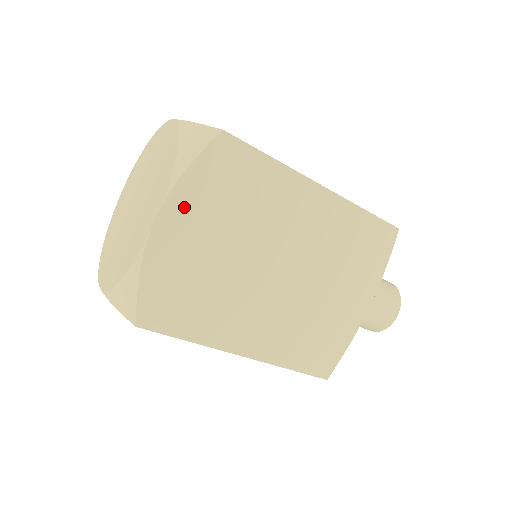
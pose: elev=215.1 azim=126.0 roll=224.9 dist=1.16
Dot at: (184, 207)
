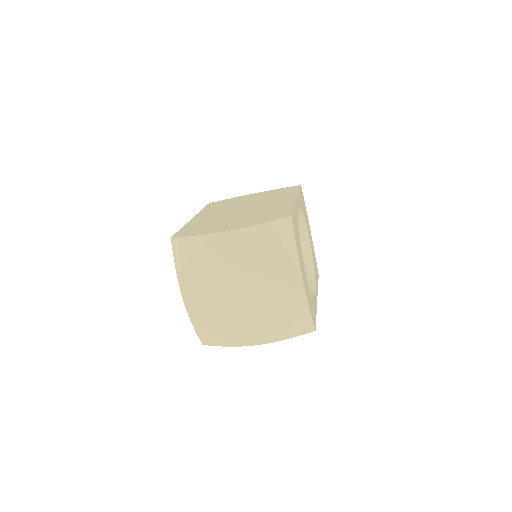
Dot at: occluded
